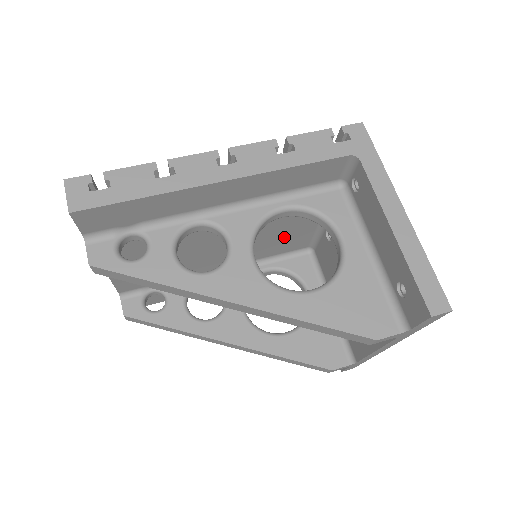
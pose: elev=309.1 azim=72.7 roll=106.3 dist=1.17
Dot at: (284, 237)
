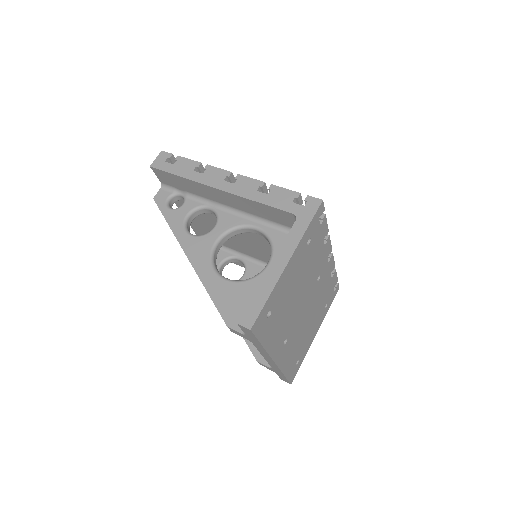
Dot at: occluded
